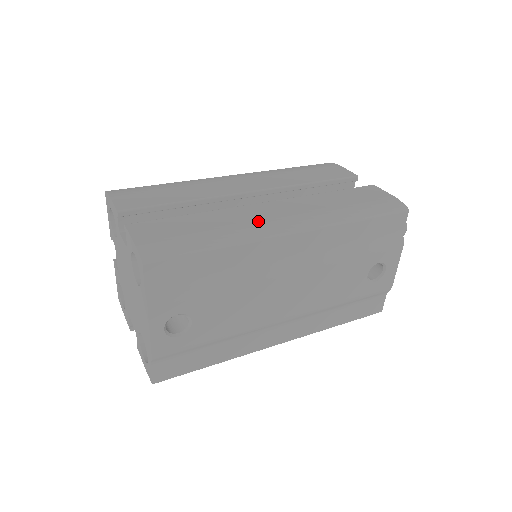
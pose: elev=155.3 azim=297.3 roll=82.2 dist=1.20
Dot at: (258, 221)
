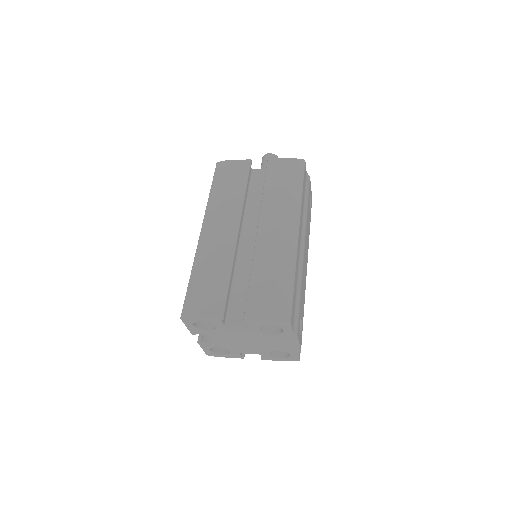
Dot at: (280, 245)
